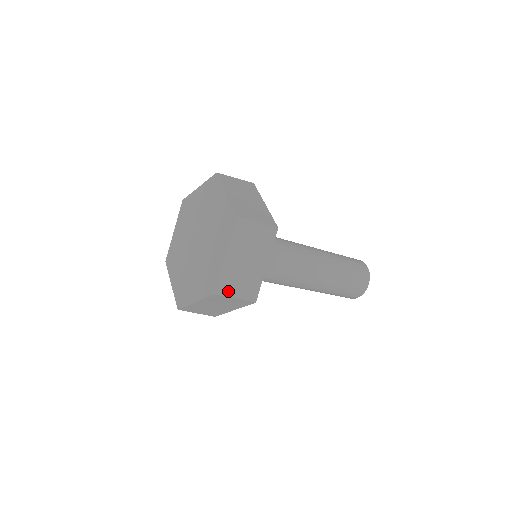
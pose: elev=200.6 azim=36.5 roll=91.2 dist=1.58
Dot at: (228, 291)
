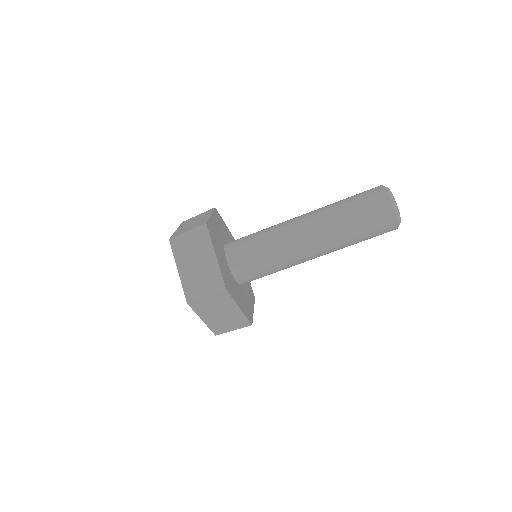
Dot at: (196, 295)
